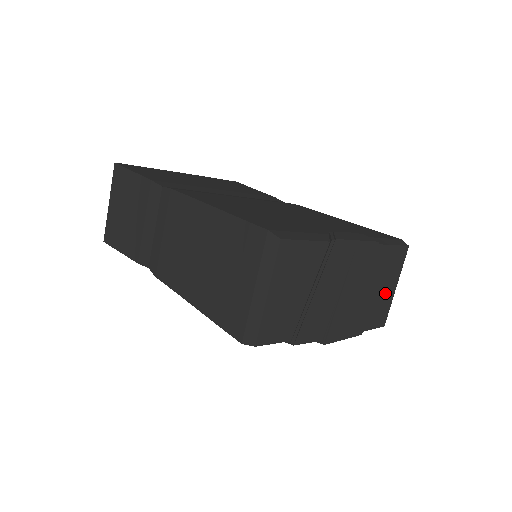
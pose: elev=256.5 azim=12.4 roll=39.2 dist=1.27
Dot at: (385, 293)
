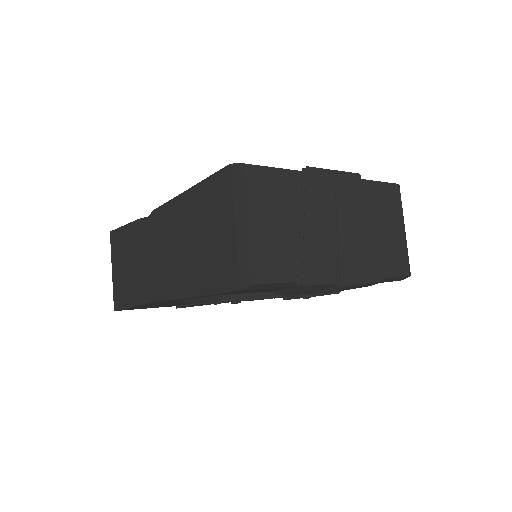
Dot at: (394, 235)
